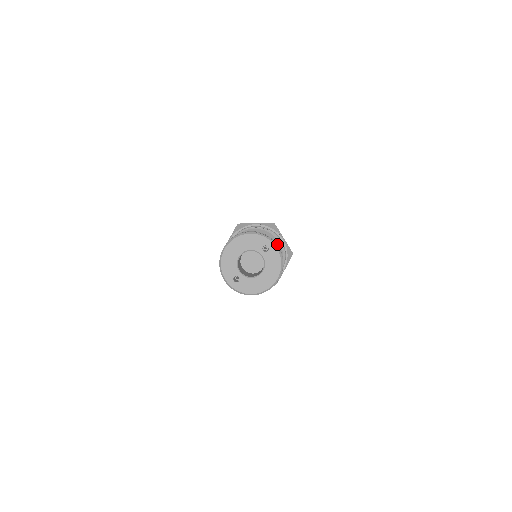
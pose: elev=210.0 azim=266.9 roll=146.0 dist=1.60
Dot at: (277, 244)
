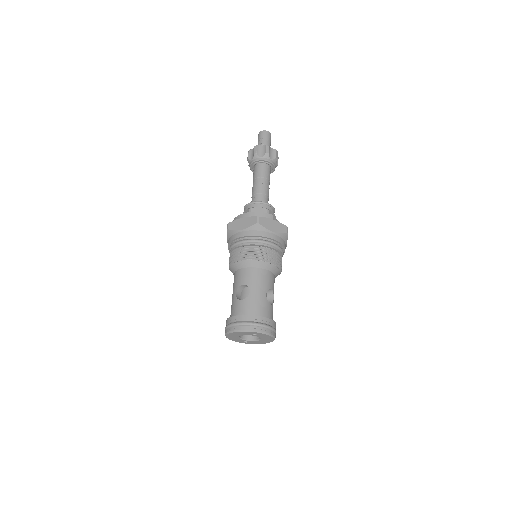
Dot at: (267, 266)
